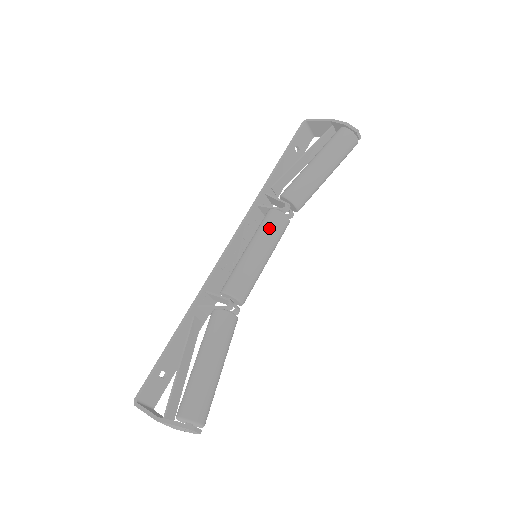
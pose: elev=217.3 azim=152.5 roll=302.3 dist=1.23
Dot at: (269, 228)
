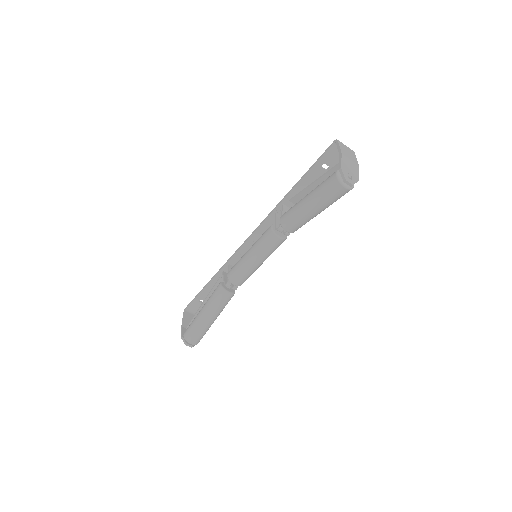
Dot at: (261, 242)
